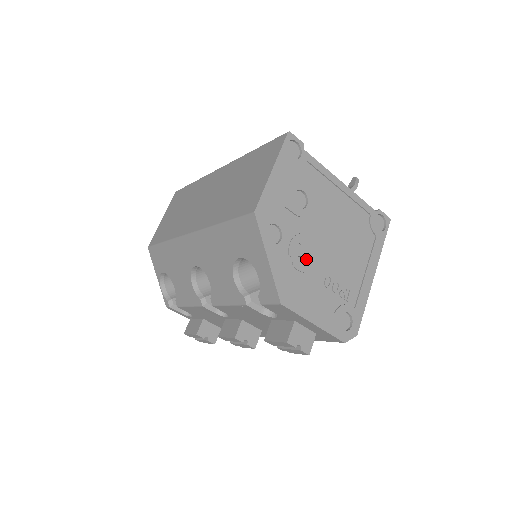
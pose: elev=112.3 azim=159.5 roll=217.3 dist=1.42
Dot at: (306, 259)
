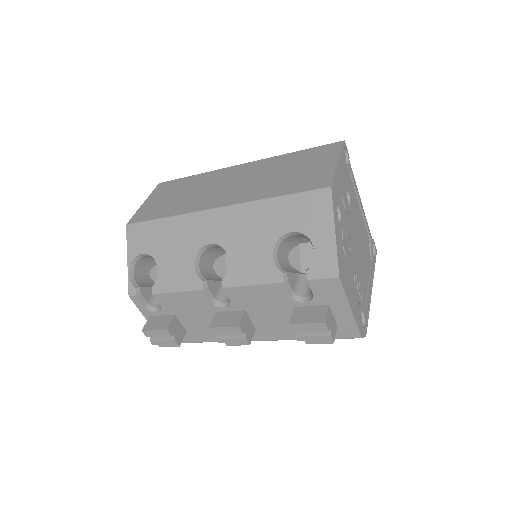
Dot at: (348, 249)
